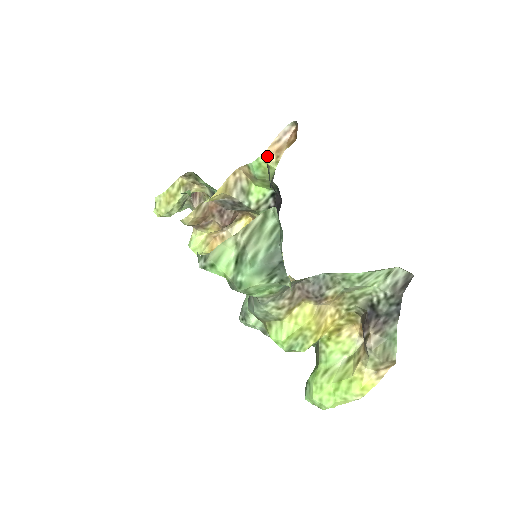
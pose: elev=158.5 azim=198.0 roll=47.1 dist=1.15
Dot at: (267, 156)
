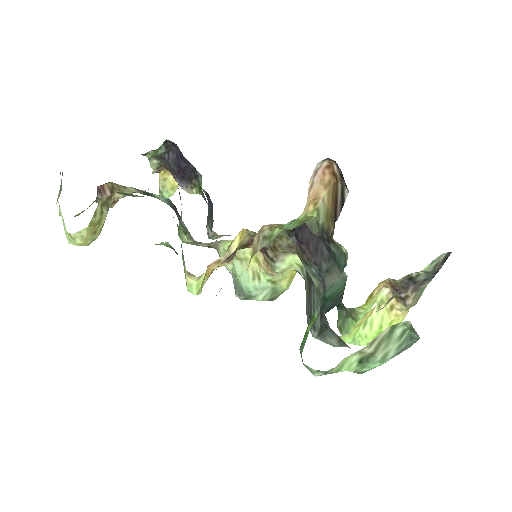
Dot at: (306, 210)
